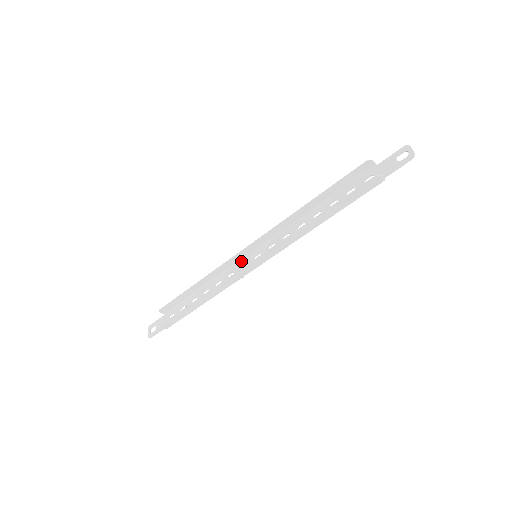
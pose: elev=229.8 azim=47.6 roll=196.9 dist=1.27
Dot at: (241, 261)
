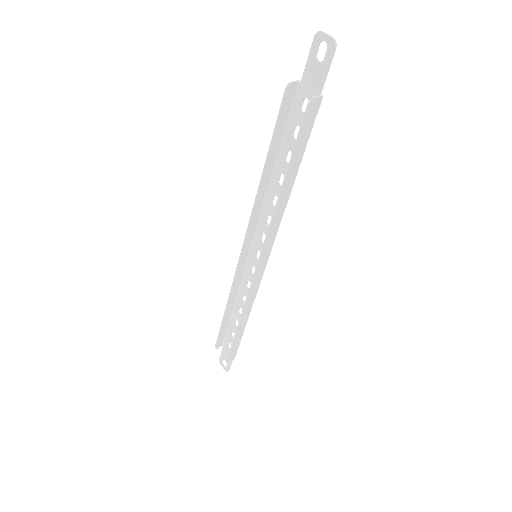
Dot at: (247, 266)
